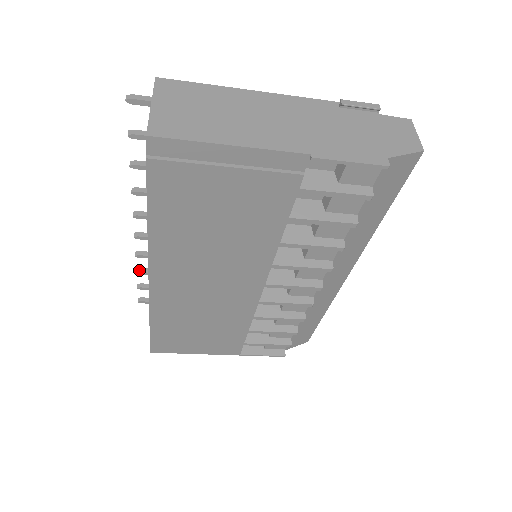
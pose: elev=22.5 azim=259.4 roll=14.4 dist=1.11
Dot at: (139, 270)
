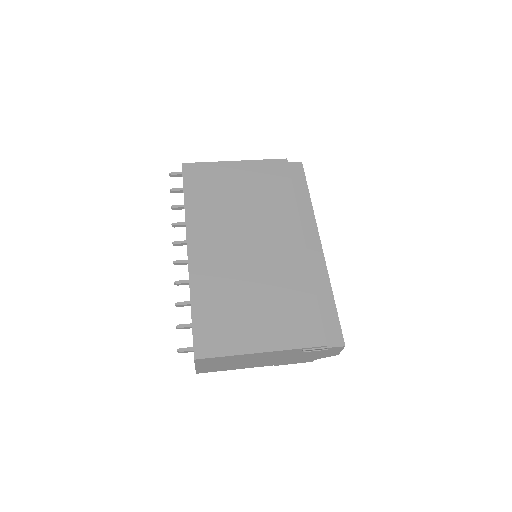
Dot at: (173, 209)
